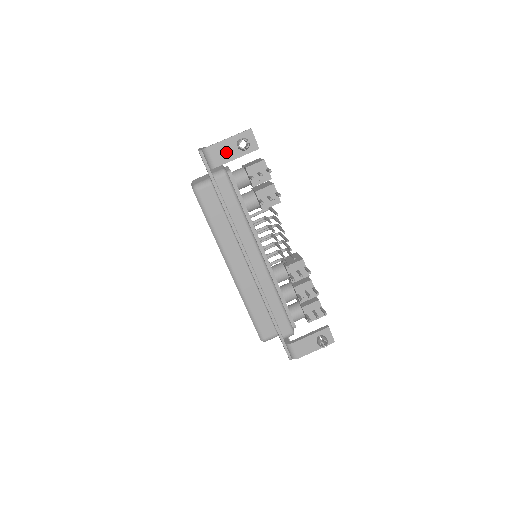
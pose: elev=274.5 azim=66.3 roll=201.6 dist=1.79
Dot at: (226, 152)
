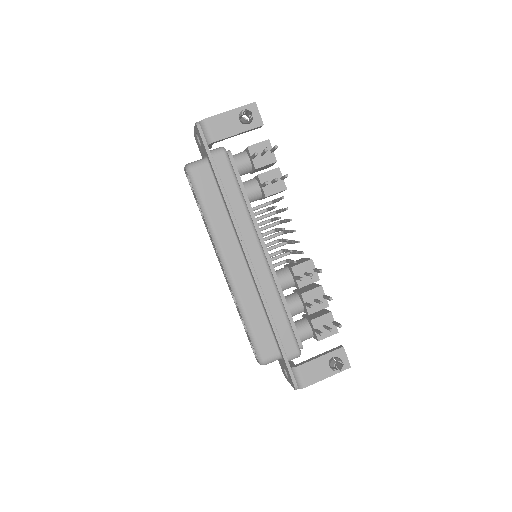
Dot at: (226, 126)
